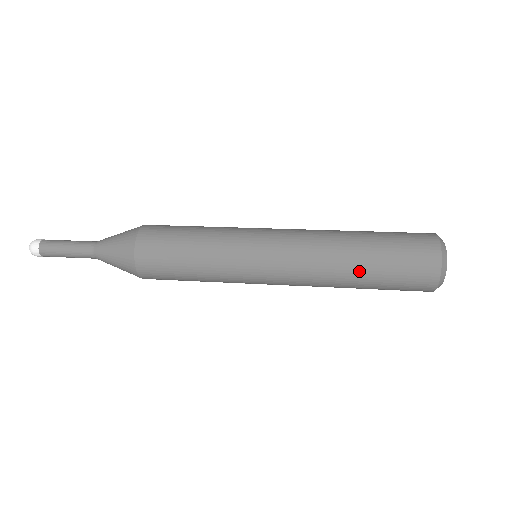
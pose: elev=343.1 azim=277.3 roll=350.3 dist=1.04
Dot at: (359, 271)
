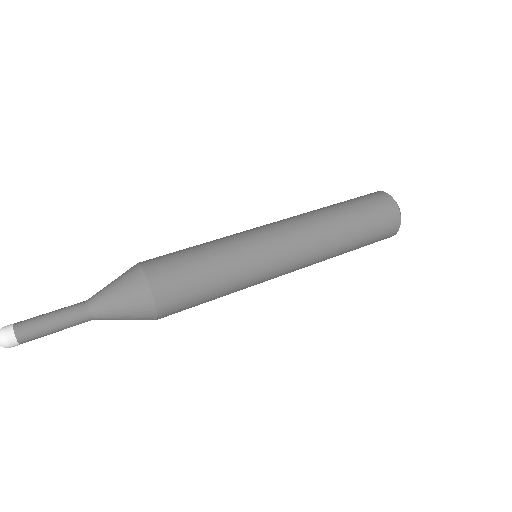
Dot at: (350, 238)
